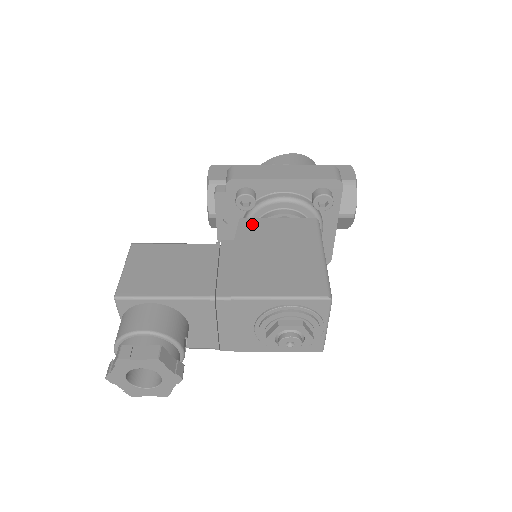
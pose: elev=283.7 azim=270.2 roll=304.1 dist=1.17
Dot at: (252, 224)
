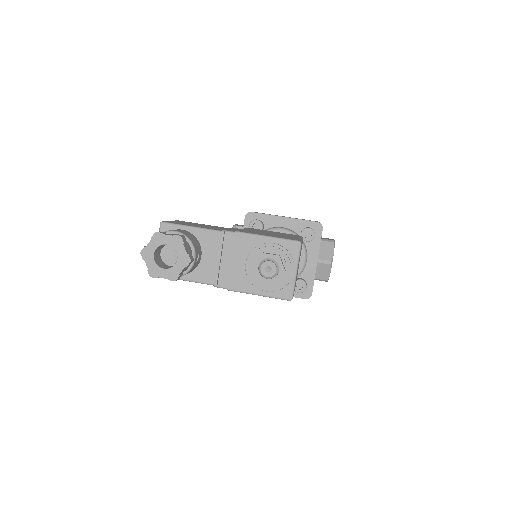
Dot at: (257, 229)
